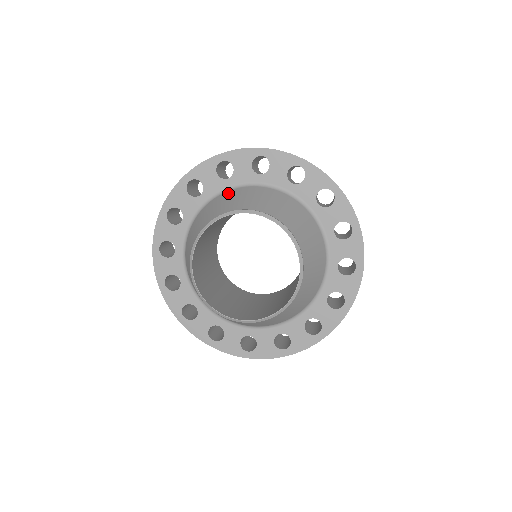
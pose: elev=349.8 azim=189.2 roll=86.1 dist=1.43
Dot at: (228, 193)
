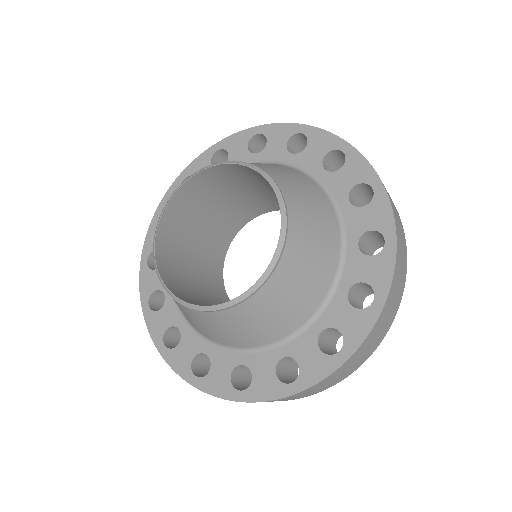
Dot at: occluded
